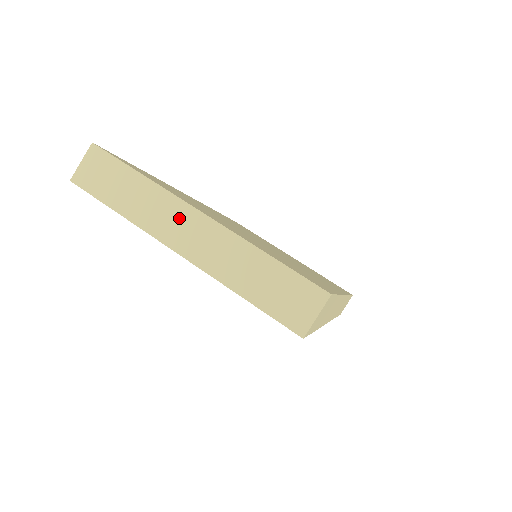
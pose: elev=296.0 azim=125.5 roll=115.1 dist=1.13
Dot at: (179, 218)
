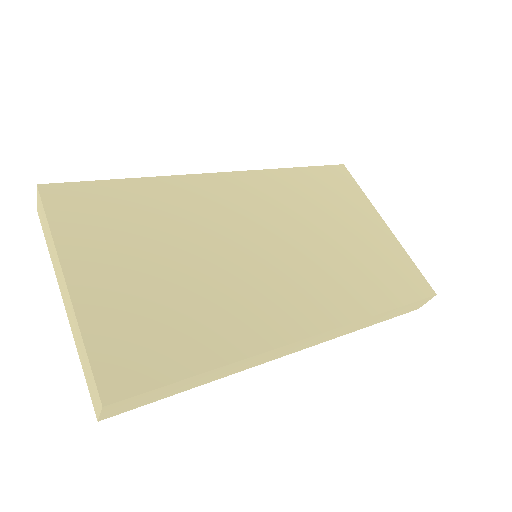
Dot at: (61, 277)
